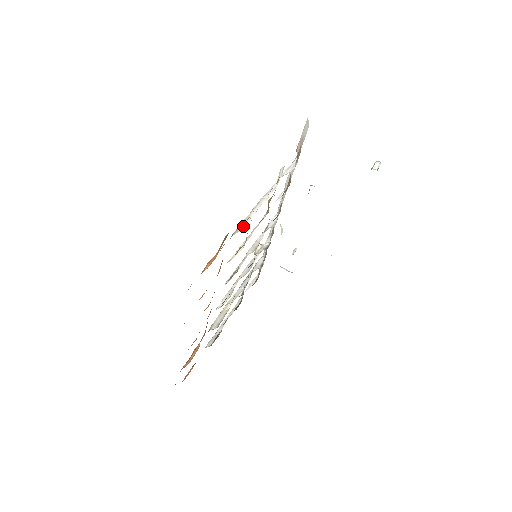
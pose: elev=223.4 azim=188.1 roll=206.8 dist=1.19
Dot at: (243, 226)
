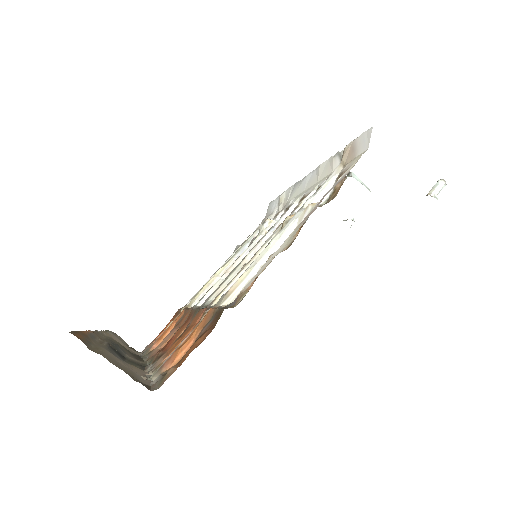
Dot at: (236, 294)
